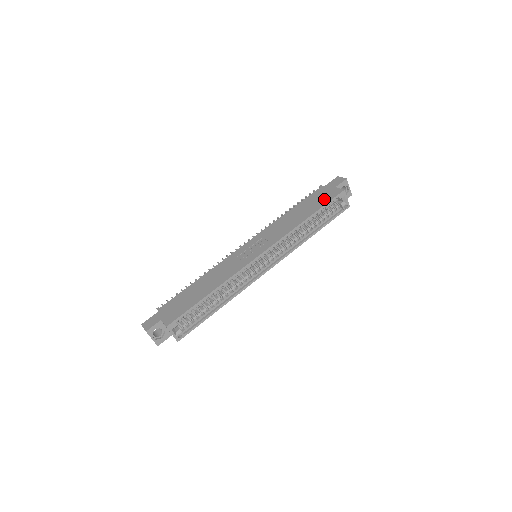
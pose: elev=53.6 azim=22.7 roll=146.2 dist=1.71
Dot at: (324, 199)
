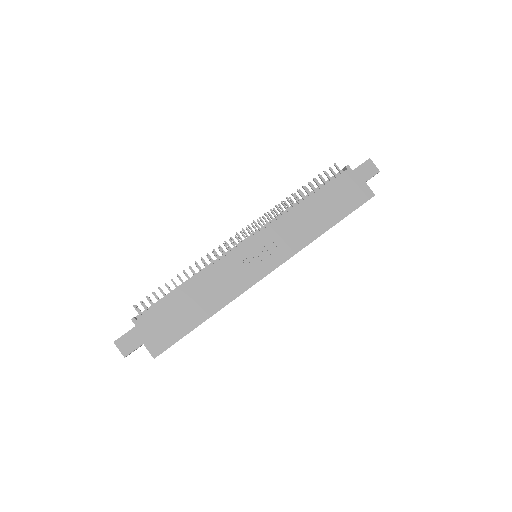
Dot at: (351, 201)
